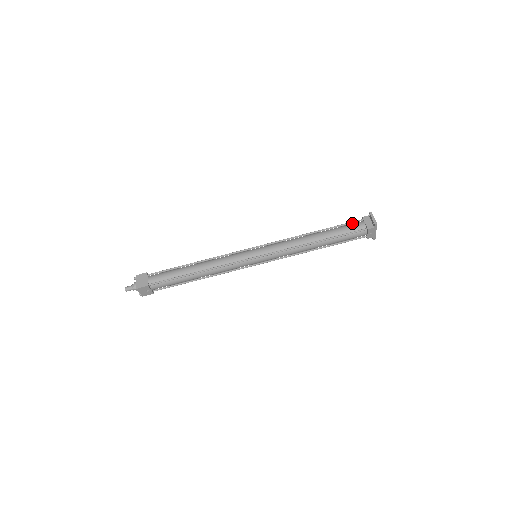
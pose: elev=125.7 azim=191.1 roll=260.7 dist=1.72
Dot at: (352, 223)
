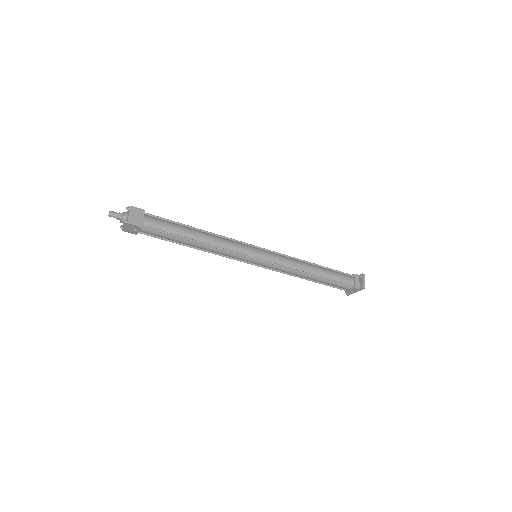
Dot at: (344, 274)
